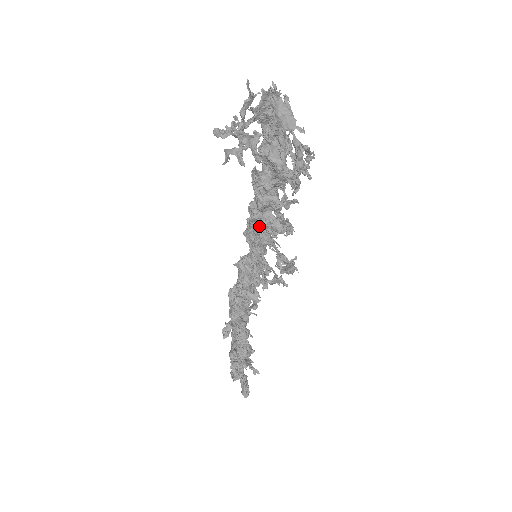
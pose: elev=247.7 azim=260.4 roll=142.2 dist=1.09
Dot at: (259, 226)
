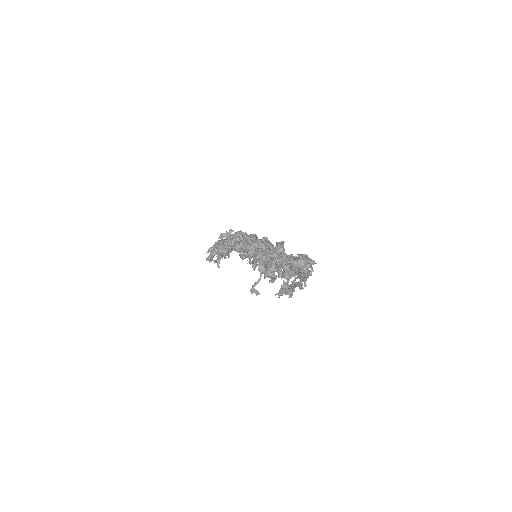
Dot at: occluded
